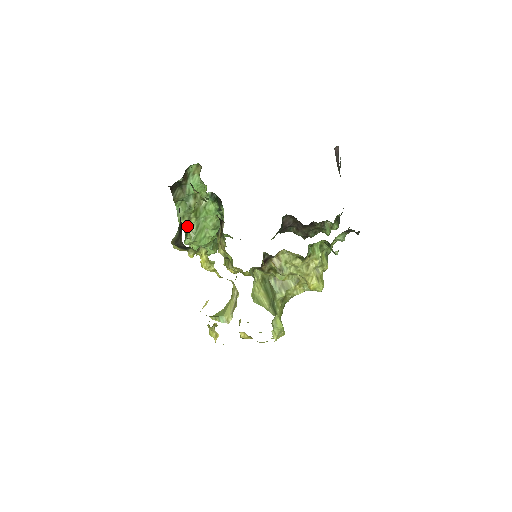
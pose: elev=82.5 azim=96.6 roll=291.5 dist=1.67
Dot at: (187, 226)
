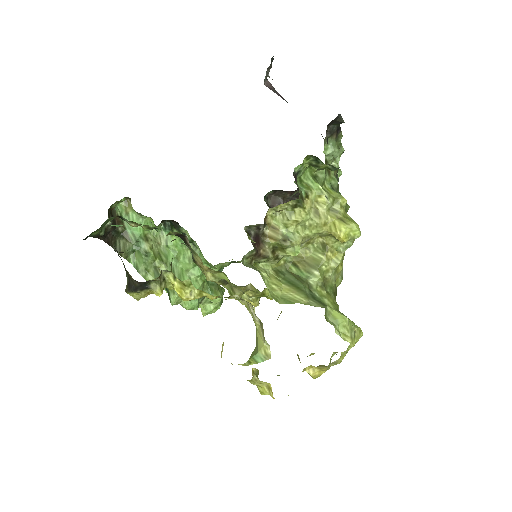
Dot at: occluded
